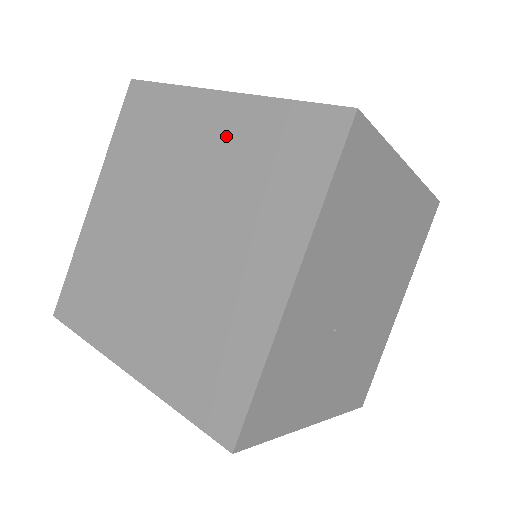
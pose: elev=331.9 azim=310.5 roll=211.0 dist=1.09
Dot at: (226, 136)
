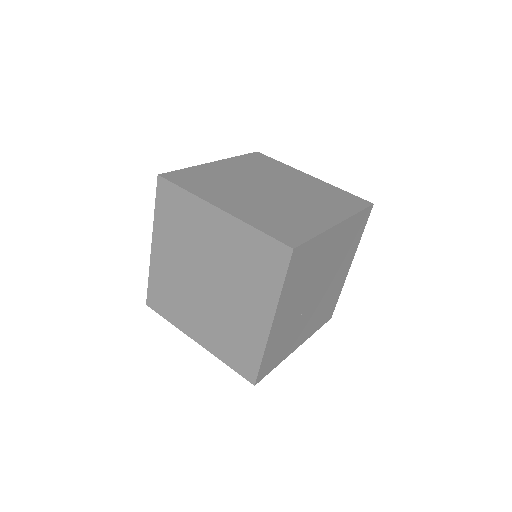
Dot at: (227, 237)
